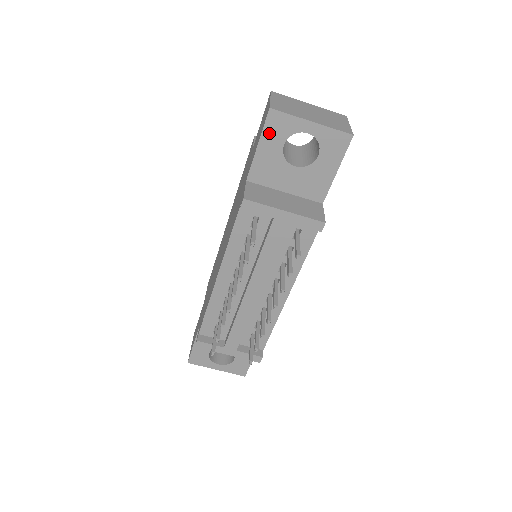
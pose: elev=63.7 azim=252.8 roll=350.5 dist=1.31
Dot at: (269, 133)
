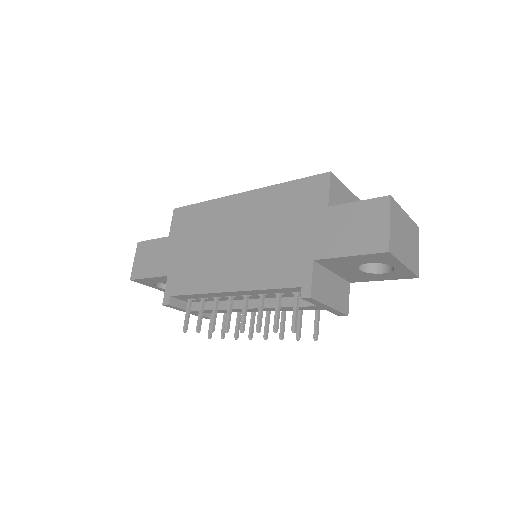
Dot at: (368, 257)
